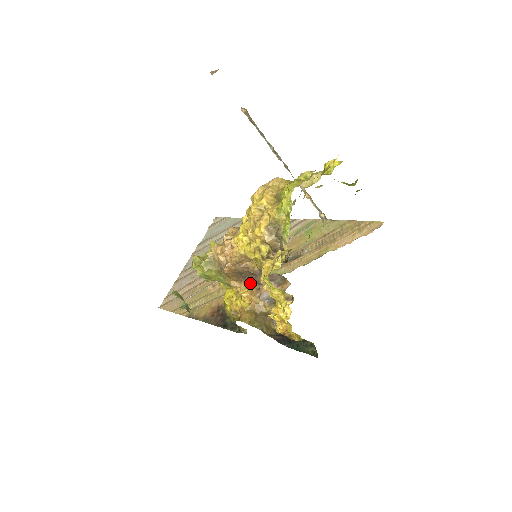
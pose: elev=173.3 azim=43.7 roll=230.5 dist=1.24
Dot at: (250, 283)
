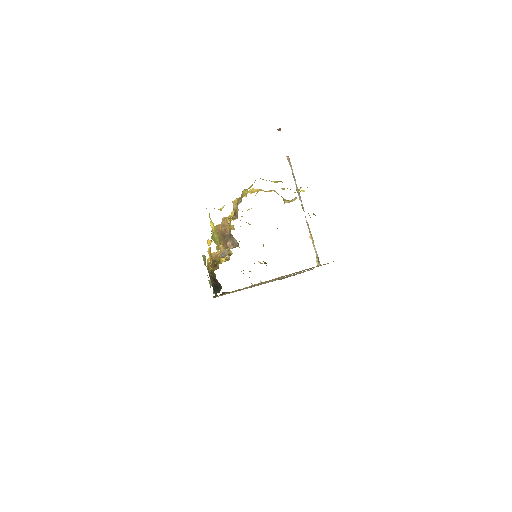
Dot at: occluded
